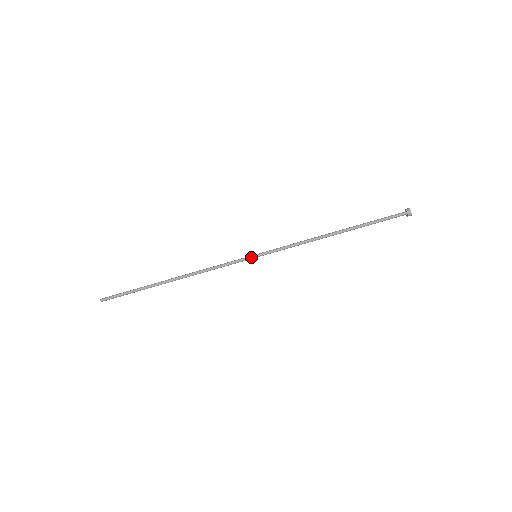
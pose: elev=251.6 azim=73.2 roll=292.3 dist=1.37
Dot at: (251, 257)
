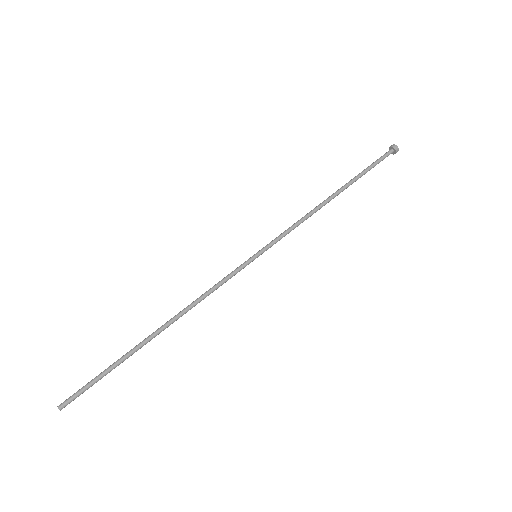
Dot at: (250, 258)
